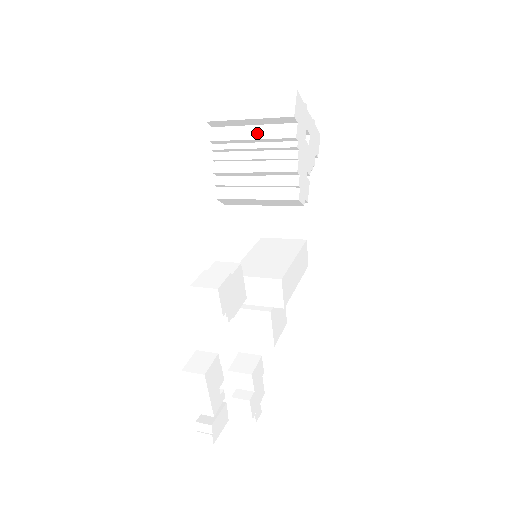
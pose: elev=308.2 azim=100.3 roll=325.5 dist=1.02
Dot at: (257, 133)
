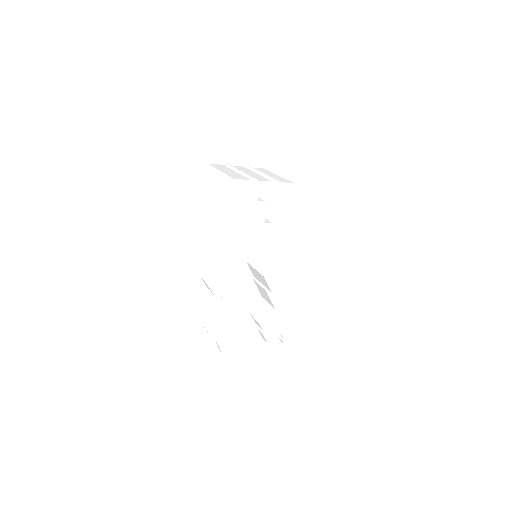
Dot at: (226, 196)
